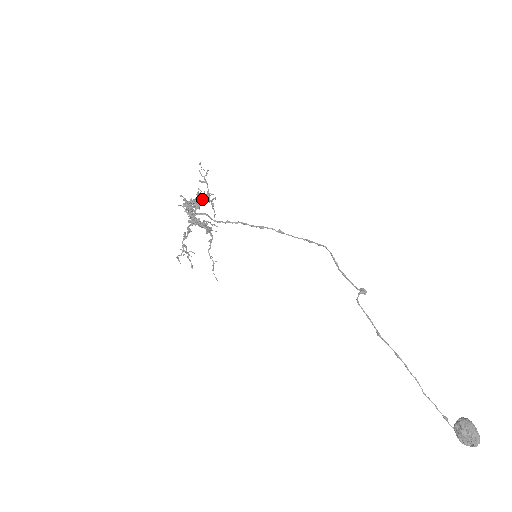
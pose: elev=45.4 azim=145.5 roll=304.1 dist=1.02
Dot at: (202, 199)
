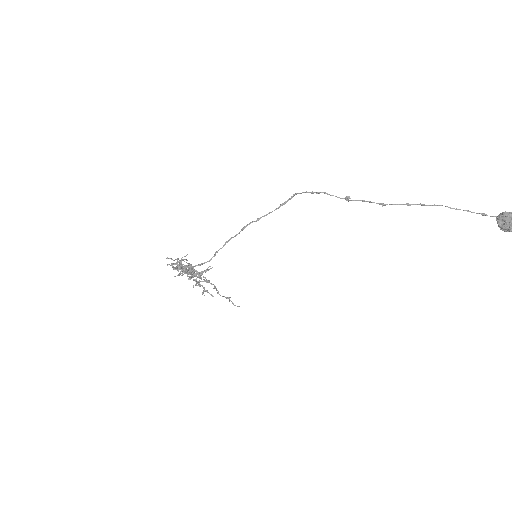
Dot at: occluded
